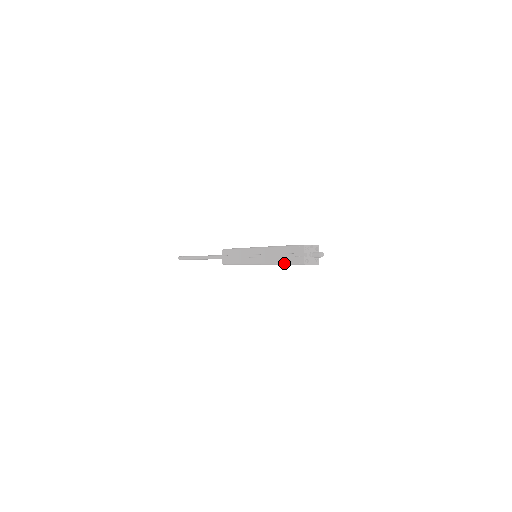
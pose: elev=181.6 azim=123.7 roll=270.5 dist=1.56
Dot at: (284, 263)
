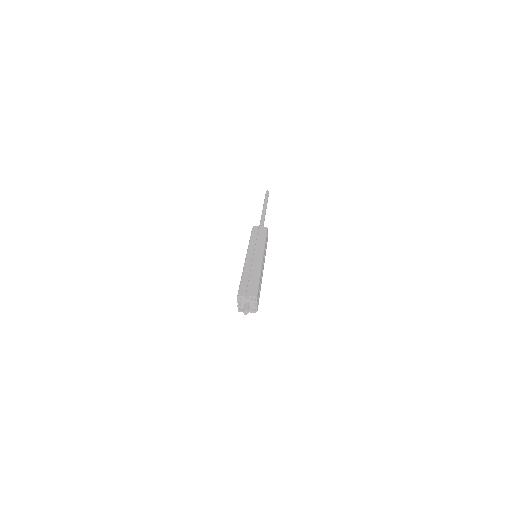
Dot at: occluded
